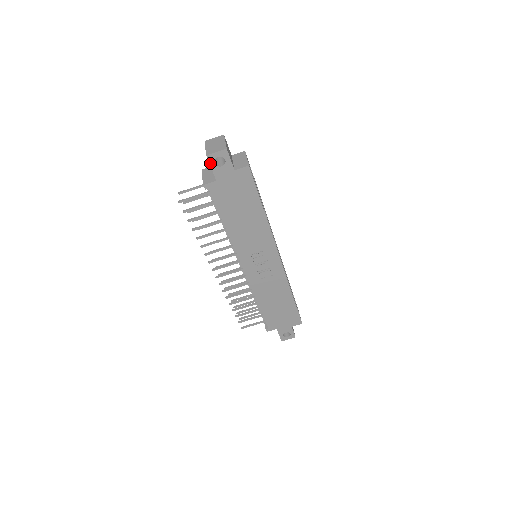
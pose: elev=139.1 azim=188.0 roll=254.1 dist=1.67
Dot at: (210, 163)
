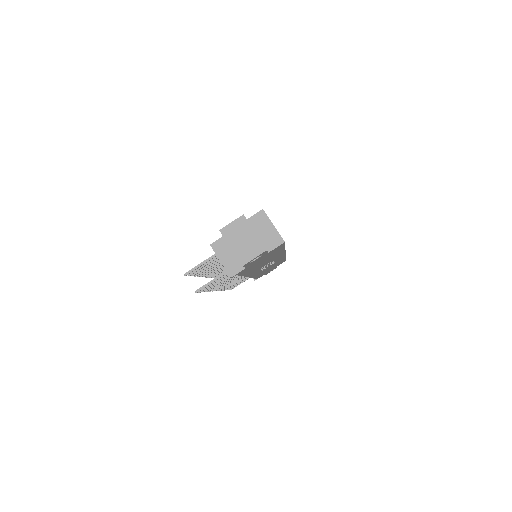
Dot at: (244, 266)
